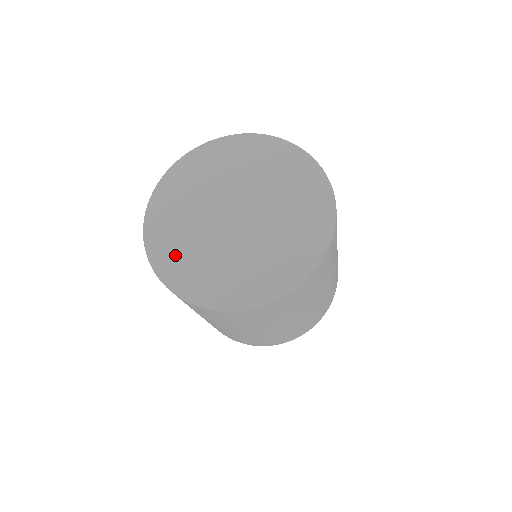
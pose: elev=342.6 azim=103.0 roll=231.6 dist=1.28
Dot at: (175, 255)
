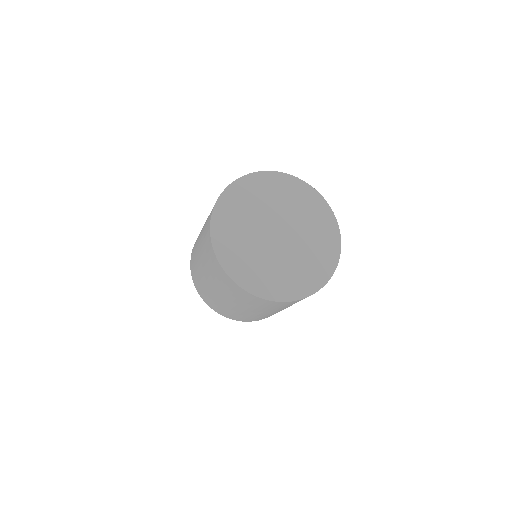
Dot at: (267, 281)
